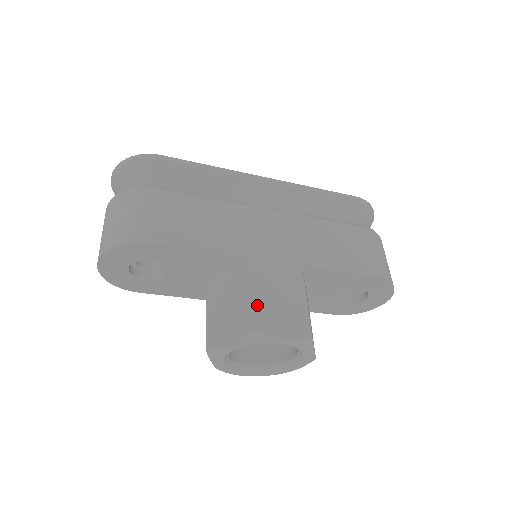
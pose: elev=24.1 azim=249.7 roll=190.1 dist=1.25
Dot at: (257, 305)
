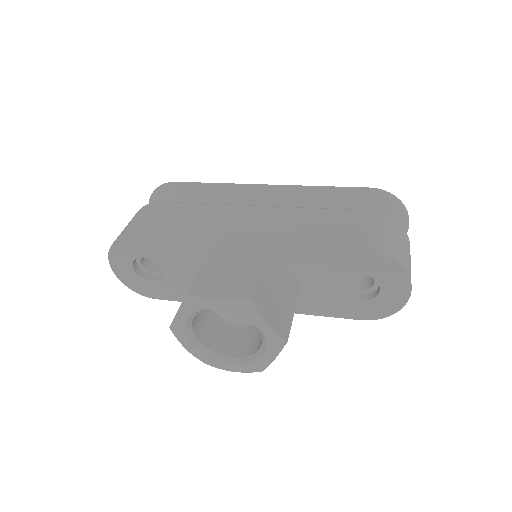
Dot at: (203, 273)
